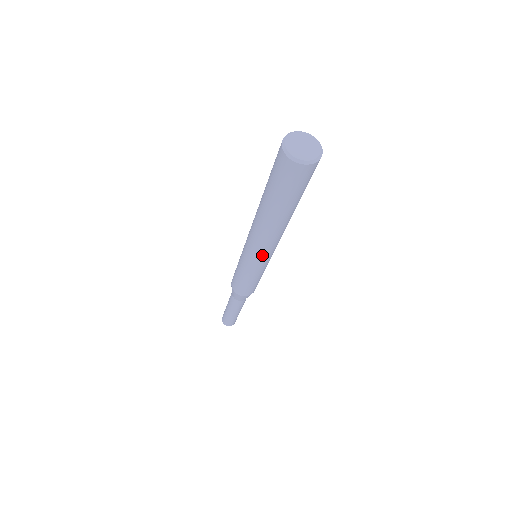
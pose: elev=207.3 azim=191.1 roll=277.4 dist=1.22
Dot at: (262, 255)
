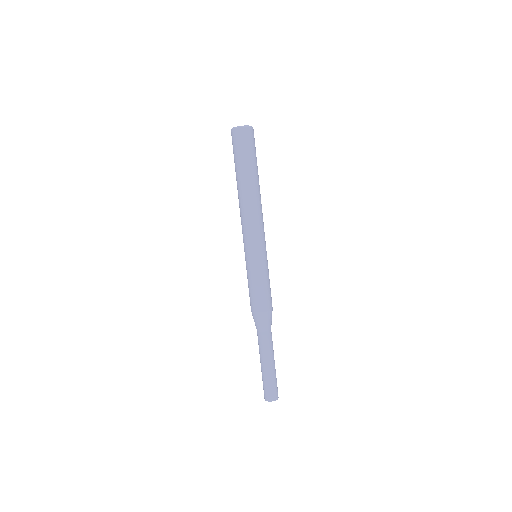
Dot at: (262, 233)
